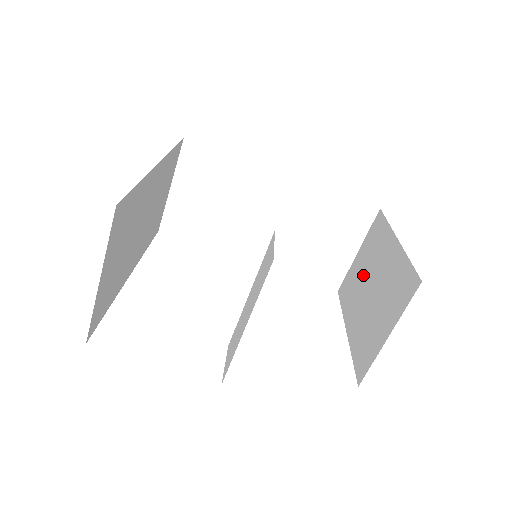
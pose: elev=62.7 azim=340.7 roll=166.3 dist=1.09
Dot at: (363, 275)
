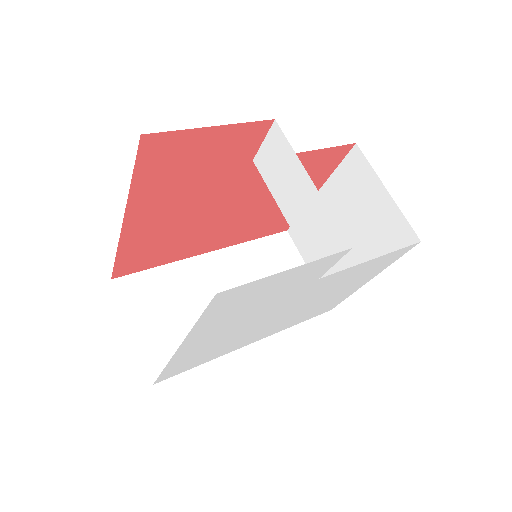
Dot at: occluded
